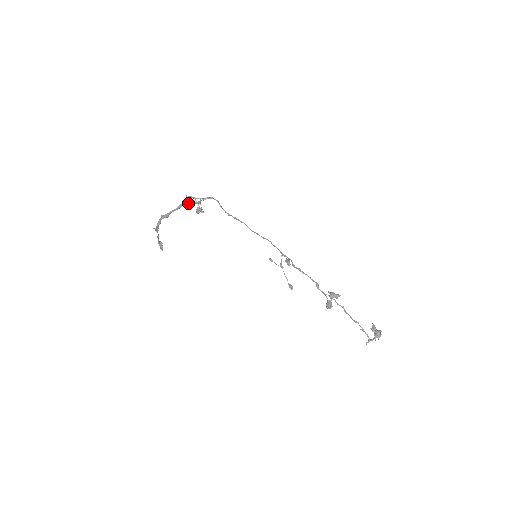
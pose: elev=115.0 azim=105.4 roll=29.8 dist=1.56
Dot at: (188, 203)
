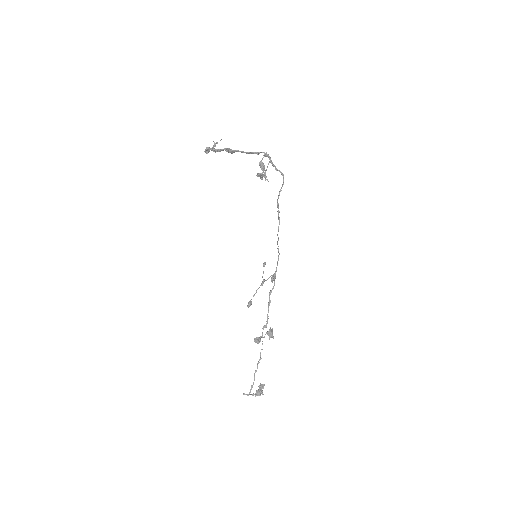
Dot at: (260, 162)
